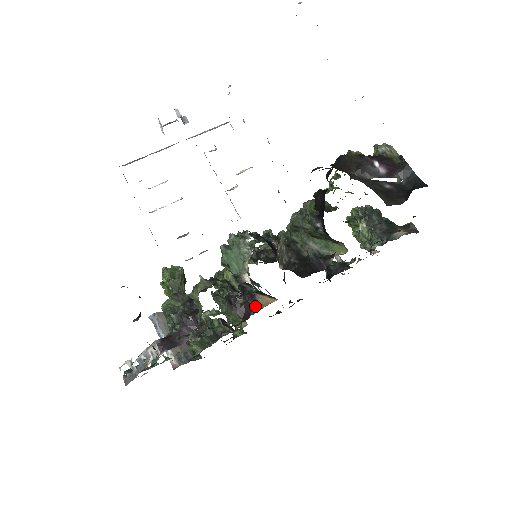
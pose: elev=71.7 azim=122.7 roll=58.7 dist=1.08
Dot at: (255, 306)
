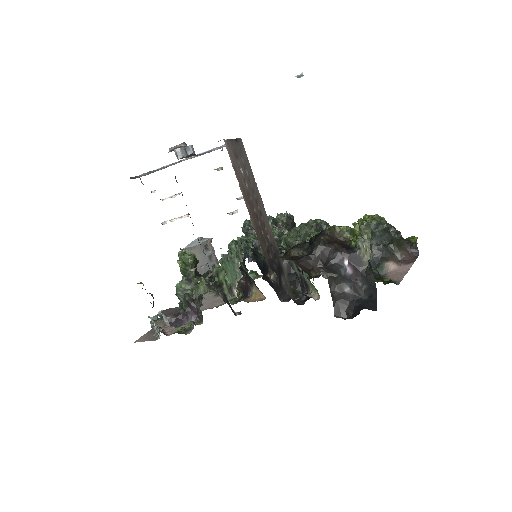
Dot at: (251, 292)
